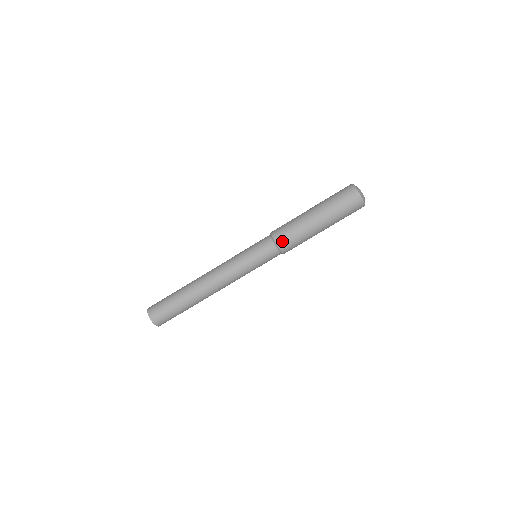
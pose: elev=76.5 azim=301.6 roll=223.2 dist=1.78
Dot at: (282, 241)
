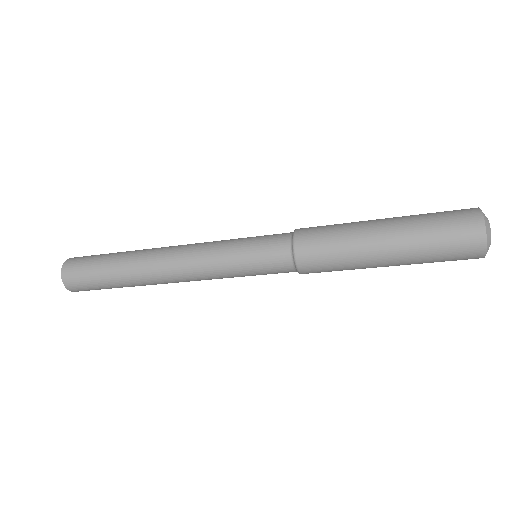
Dot at: (307, 260)
